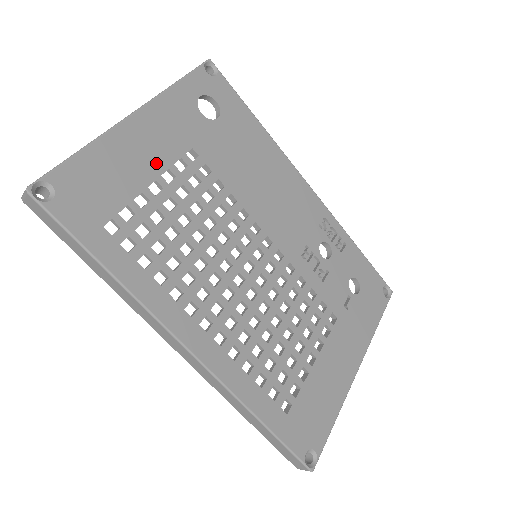
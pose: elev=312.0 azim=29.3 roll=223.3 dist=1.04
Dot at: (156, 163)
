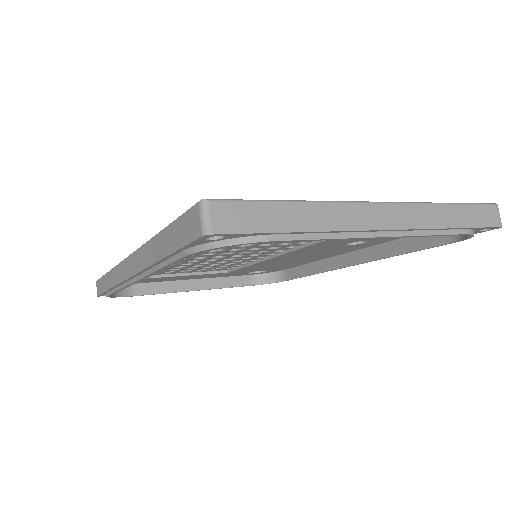
Dot at: occluded
